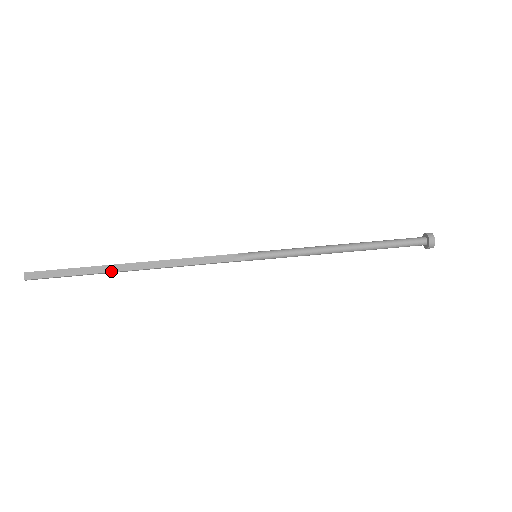
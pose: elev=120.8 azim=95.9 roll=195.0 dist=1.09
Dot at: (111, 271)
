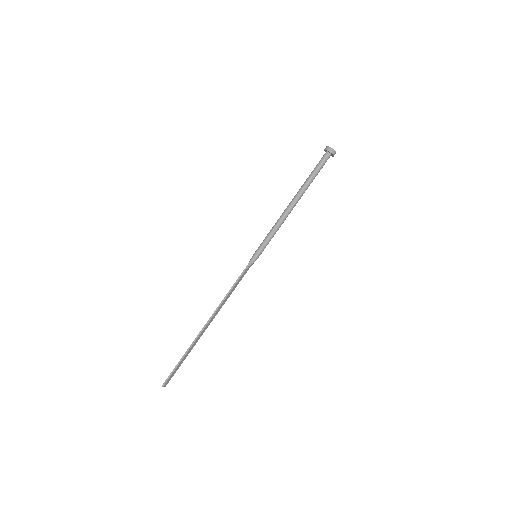
Dot at: occluded
